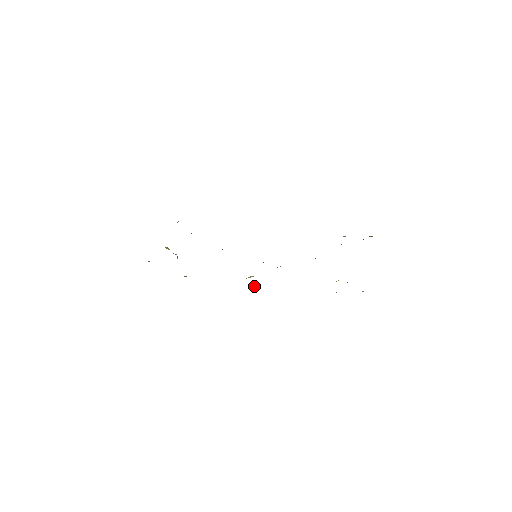
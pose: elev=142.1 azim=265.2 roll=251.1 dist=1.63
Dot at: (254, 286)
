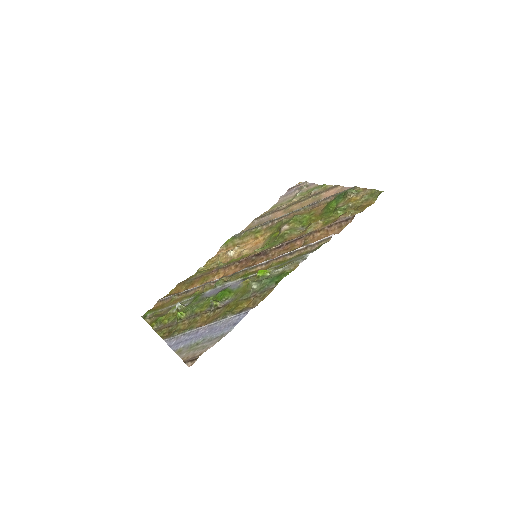
Dot at: (224, 247)
